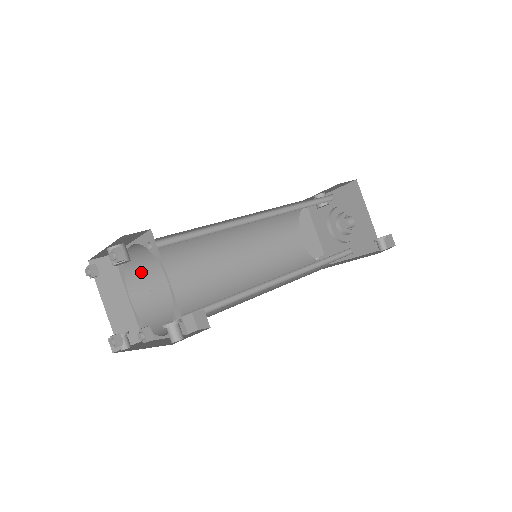
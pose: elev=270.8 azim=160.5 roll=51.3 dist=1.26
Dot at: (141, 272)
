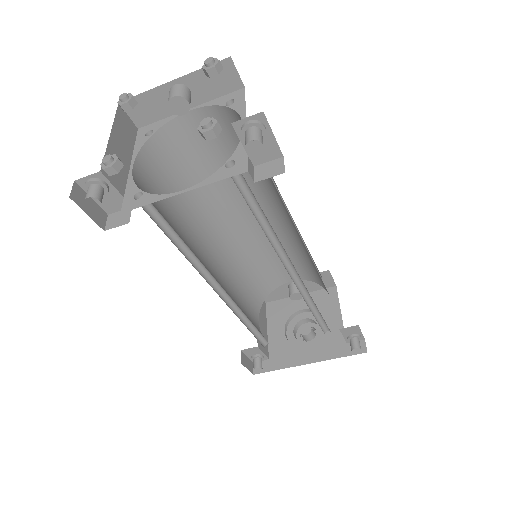
Dot at: (155, 164)
